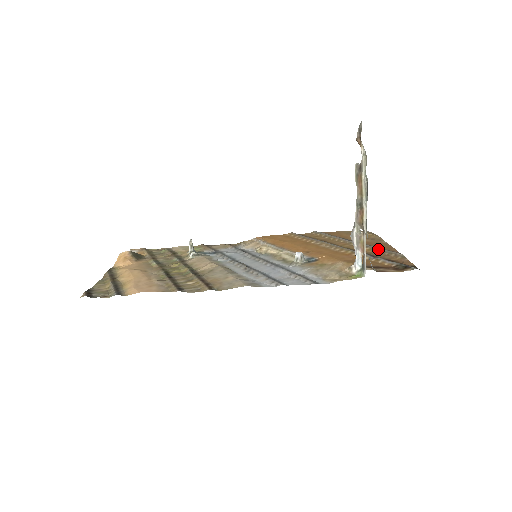
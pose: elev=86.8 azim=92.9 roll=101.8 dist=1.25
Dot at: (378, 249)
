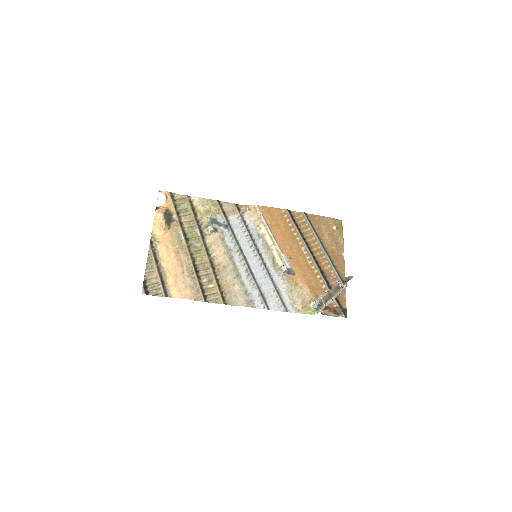
Dot at: (335, 272)
